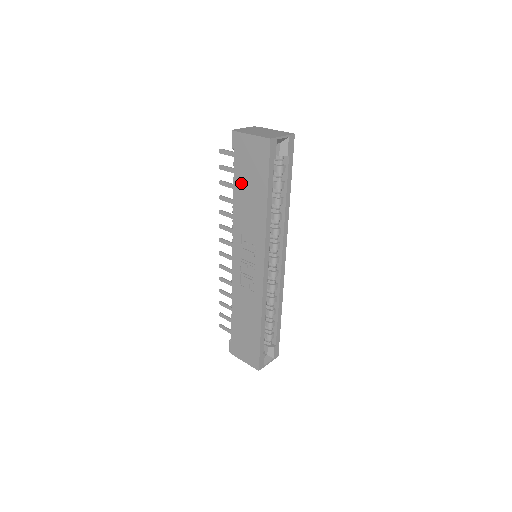
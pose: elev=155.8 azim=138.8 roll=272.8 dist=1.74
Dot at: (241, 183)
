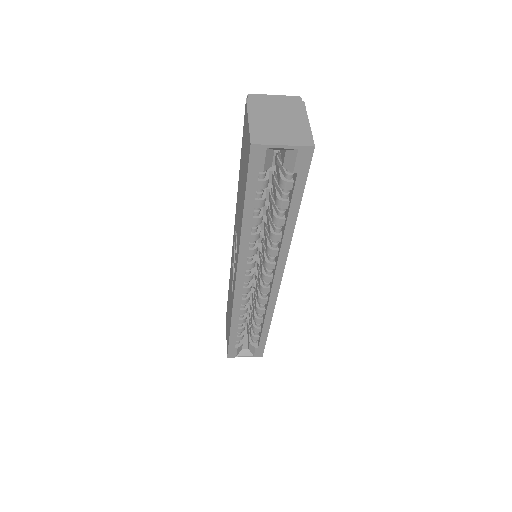
Dot at: (241, 171)
